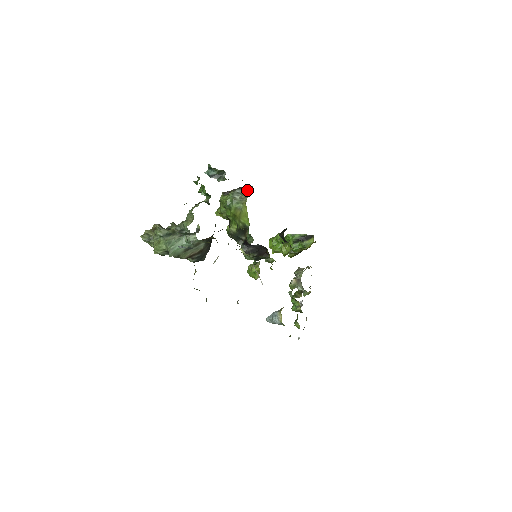
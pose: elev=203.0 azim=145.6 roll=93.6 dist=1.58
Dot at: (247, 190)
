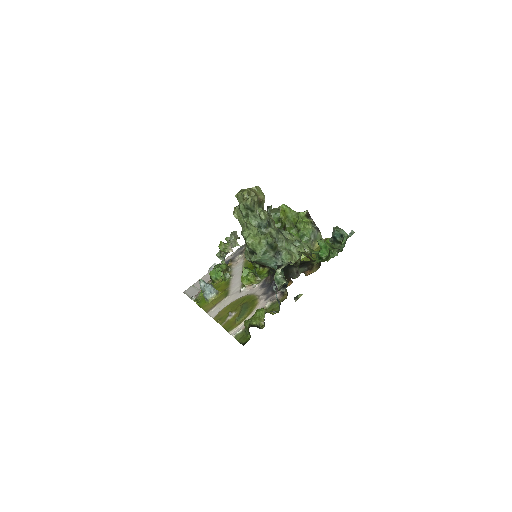
Dot at: (319, 239)
